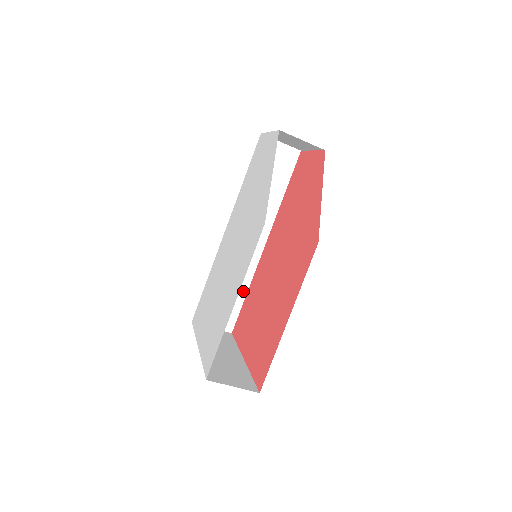
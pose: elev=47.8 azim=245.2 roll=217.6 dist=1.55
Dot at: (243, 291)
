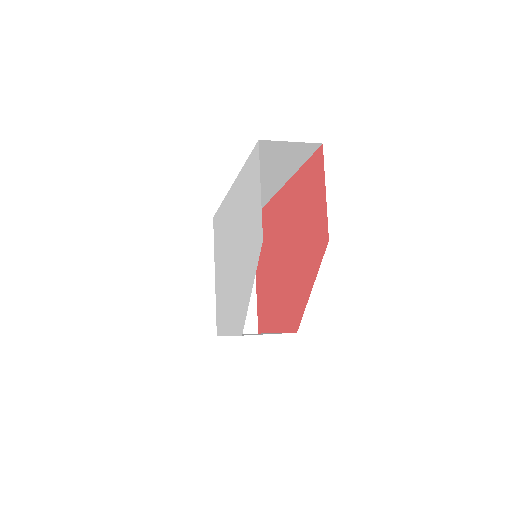
Dot at: occluded
